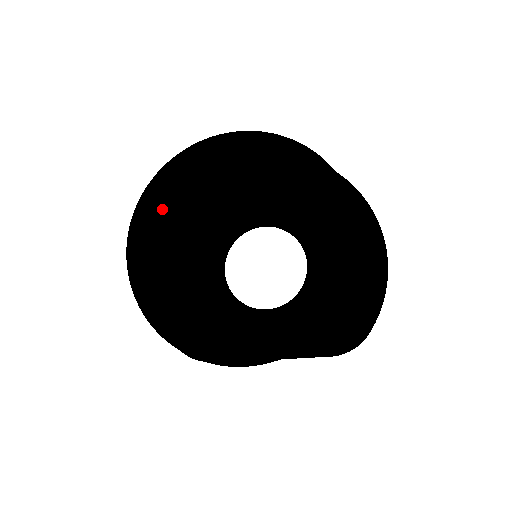
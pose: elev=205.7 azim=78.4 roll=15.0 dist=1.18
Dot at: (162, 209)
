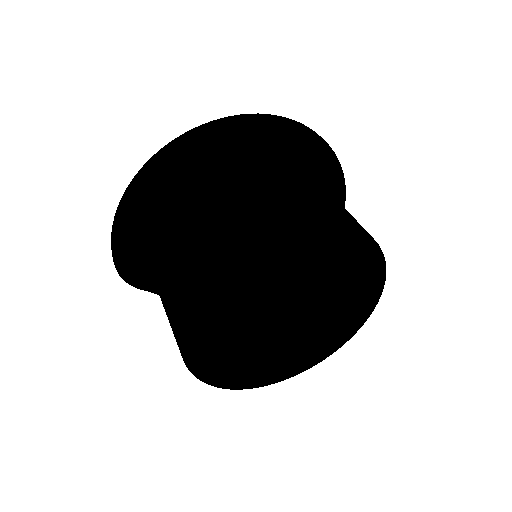
Dot at: occluded
